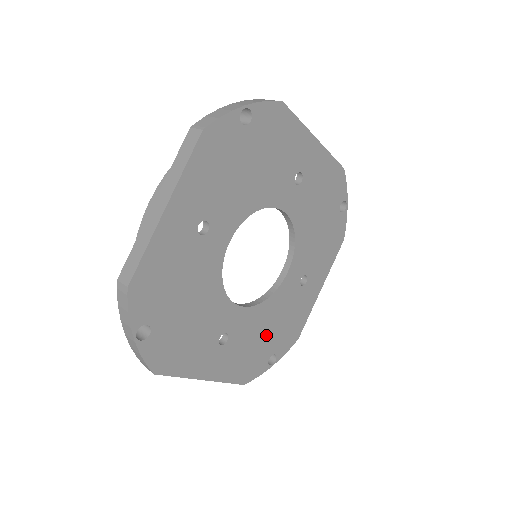
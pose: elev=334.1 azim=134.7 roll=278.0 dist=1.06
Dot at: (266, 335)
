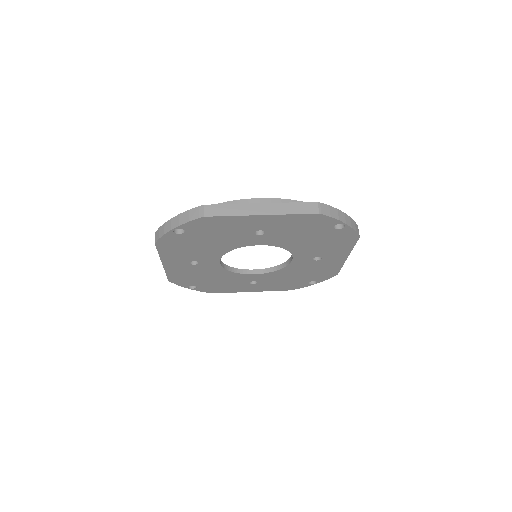
Dot at: (207, 279)
